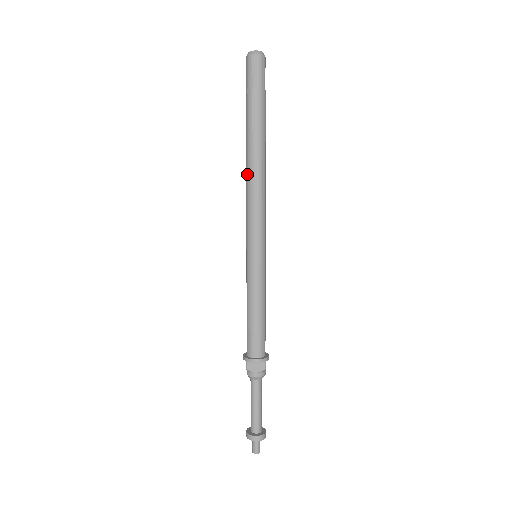
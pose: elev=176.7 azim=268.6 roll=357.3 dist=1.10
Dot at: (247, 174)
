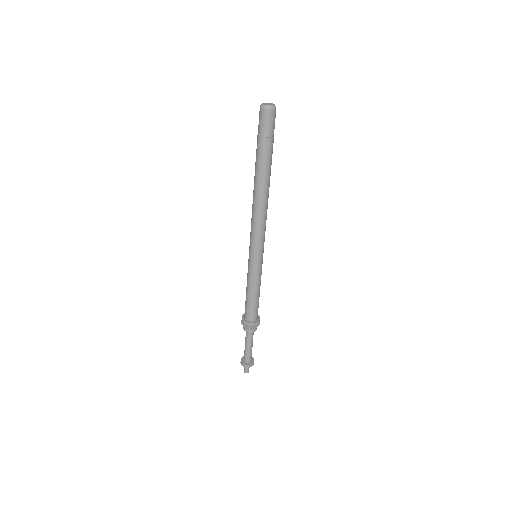
Dot at: (253, 198)
